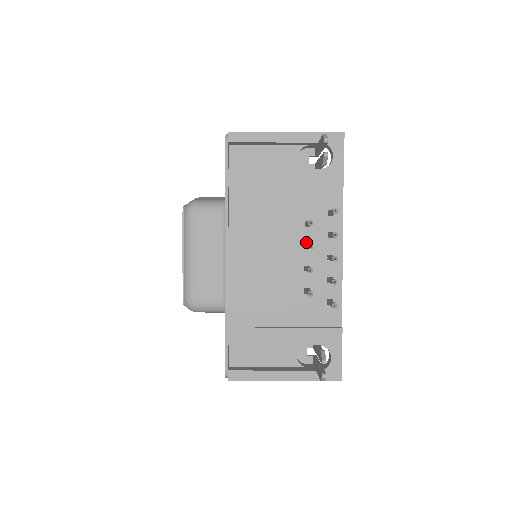
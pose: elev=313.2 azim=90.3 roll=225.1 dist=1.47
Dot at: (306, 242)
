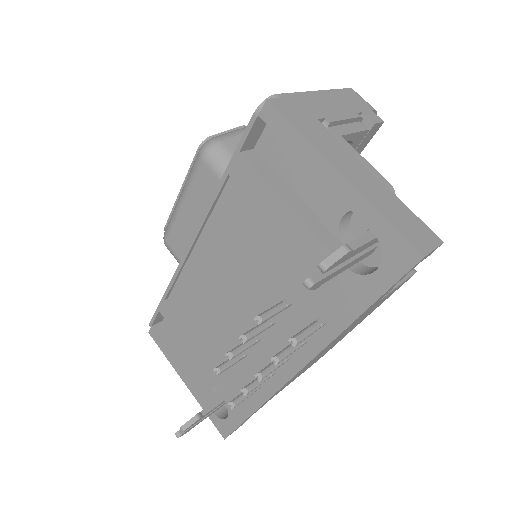
Dot at: (272, 317)
